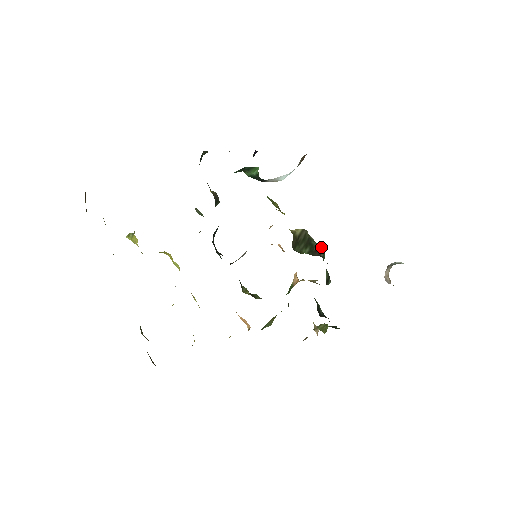
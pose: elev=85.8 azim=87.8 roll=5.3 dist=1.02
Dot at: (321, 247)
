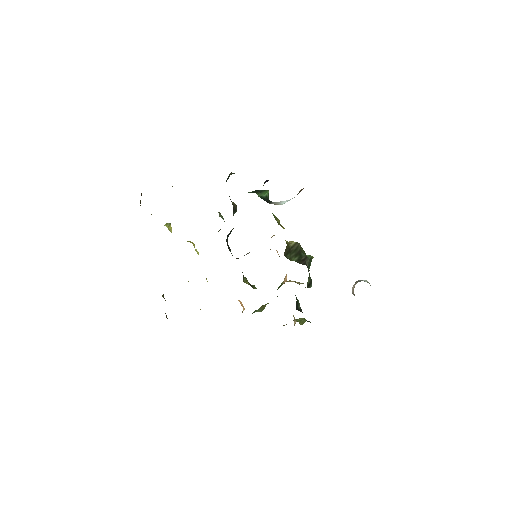
Dot at: (308, 258)
